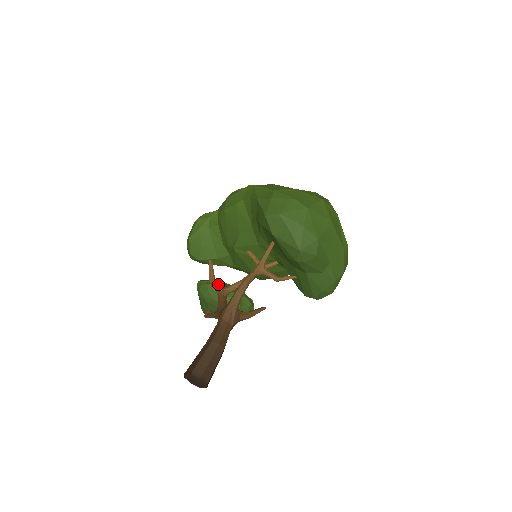
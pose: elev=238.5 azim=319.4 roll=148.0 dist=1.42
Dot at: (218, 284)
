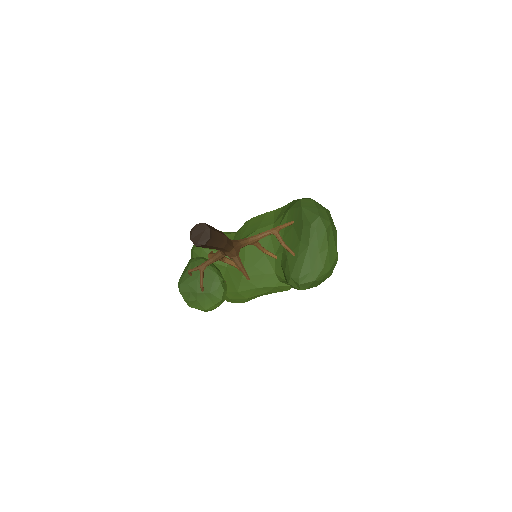
Dot at: occluded
